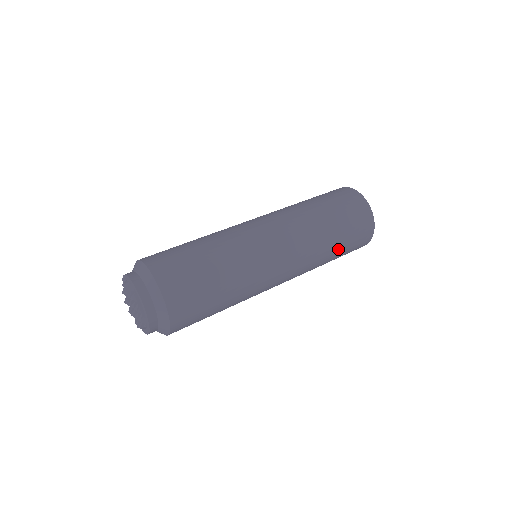
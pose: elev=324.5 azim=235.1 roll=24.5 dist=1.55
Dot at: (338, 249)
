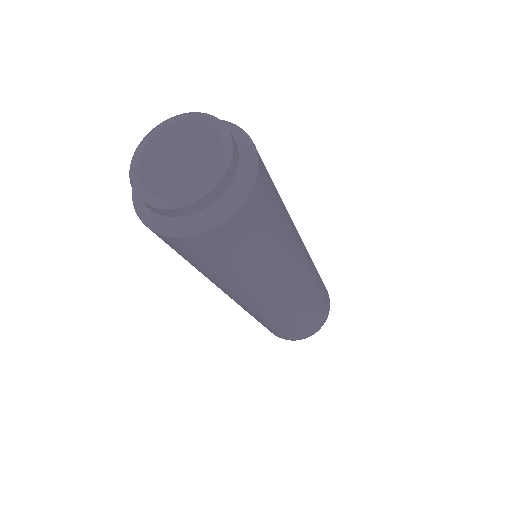
Dot at: (321, 287)
